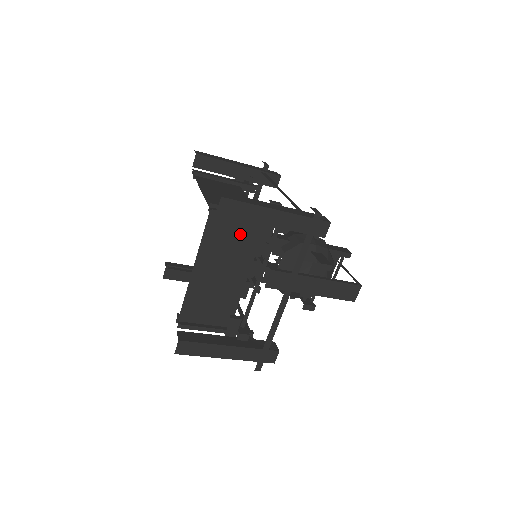
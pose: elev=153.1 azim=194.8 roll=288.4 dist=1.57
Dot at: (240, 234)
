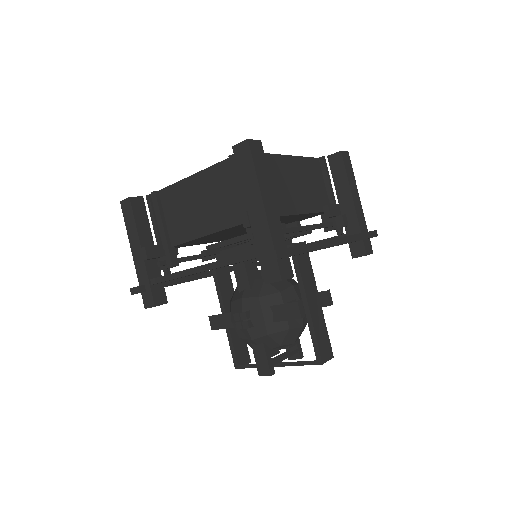
Dot at: (319, 191)
